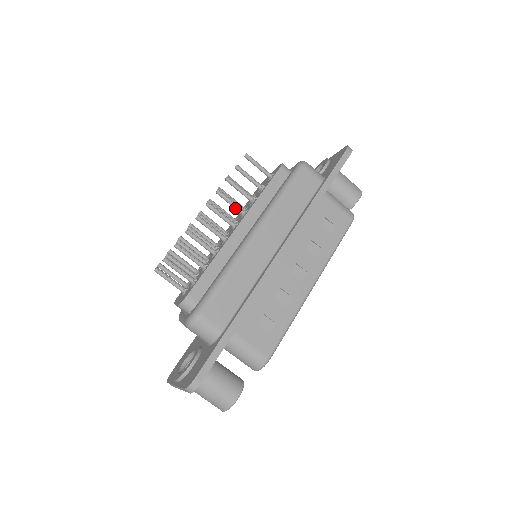
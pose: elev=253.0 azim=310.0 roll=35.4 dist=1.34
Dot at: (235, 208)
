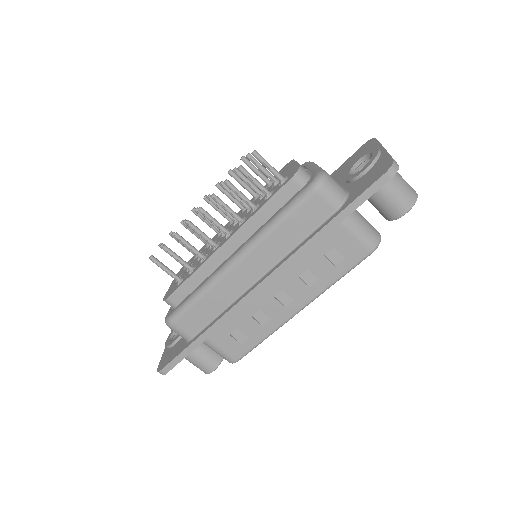
Dot at: (231, 215)
